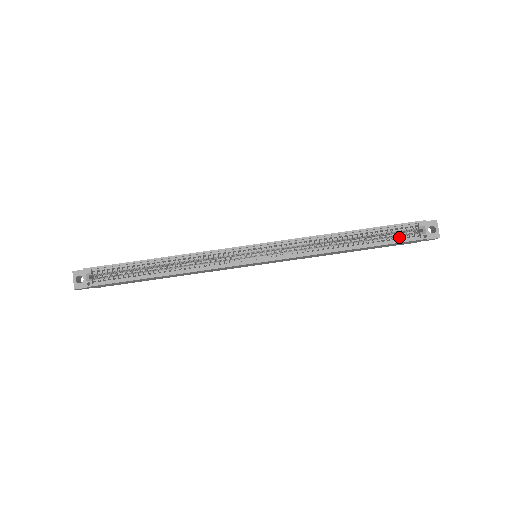
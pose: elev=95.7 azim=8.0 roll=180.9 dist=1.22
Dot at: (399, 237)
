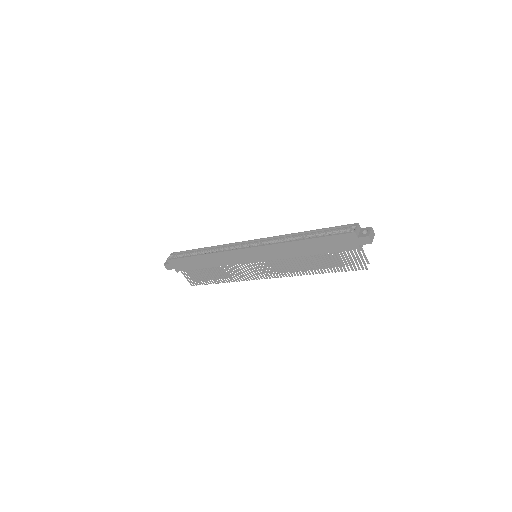
Dot at: (336, 234)
